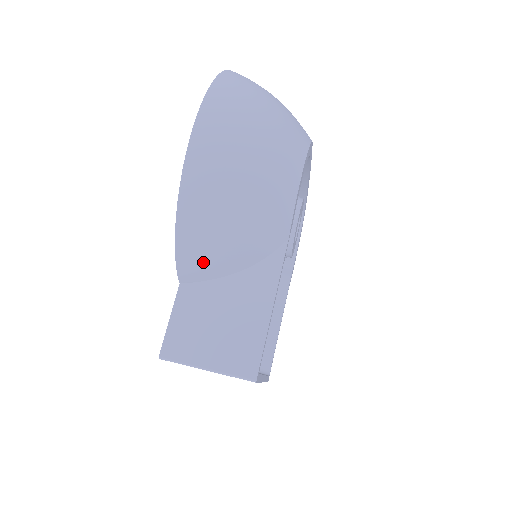
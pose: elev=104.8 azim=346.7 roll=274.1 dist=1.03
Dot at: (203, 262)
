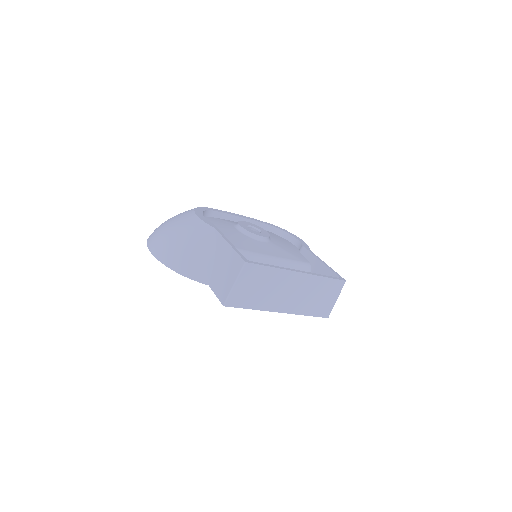
Dot at: (198, 268)
